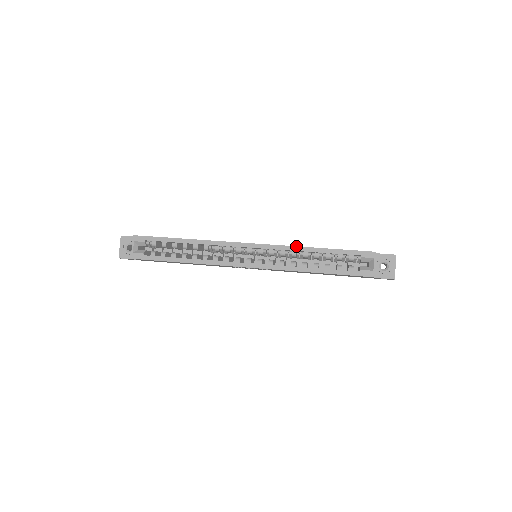
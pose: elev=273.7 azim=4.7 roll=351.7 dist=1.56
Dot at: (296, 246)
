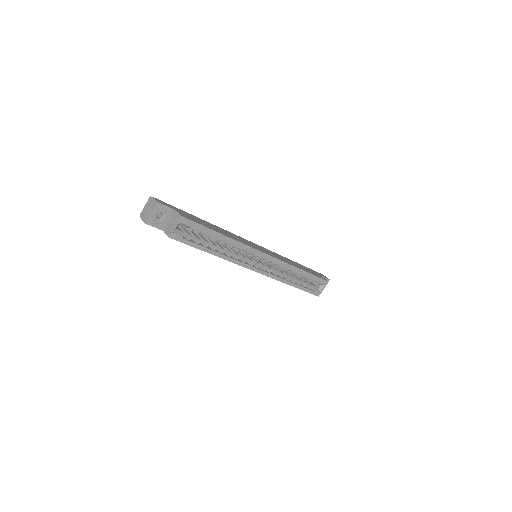
Dot at: (292, 265)
